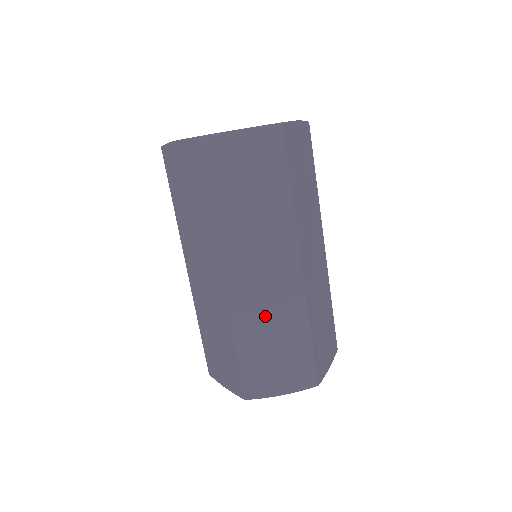
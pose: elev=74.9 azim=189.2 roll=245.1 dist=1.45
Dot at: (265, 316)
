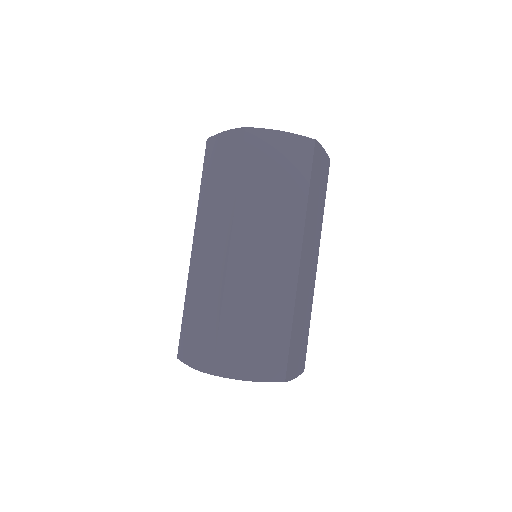
Dot at: (256, 295)
